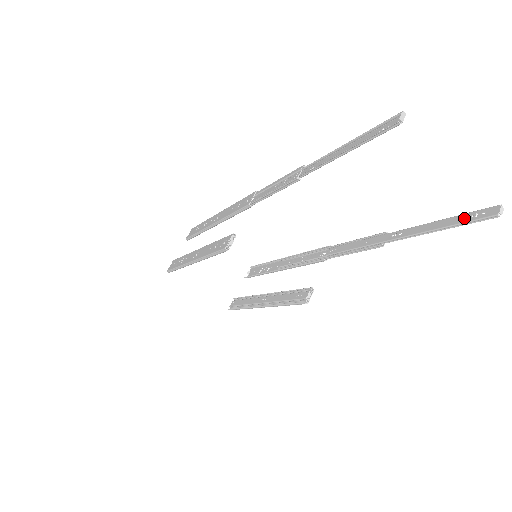
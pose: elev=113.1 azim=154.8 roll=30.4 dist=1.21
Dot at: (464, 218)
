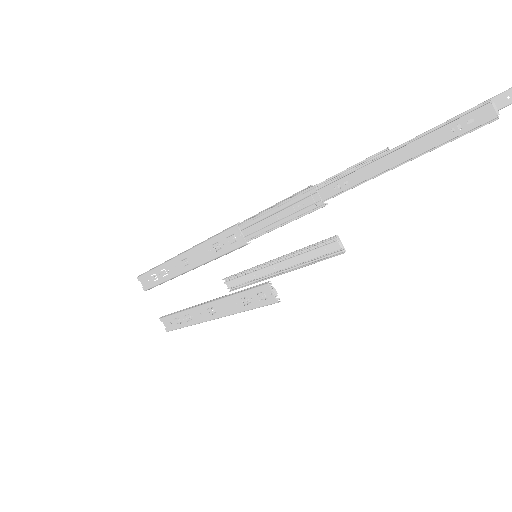
Dot at: (498, 103)
